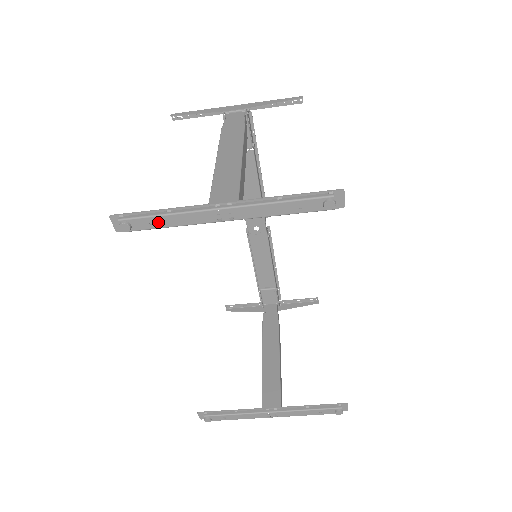
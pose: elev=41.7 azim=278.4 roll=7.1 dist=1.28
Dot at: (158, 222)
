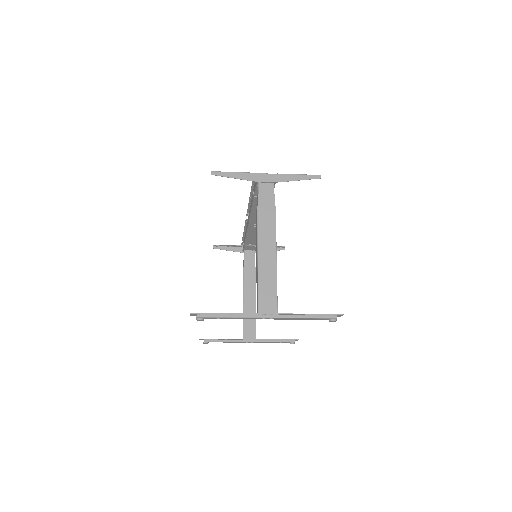
Dot at: (223, 318)
